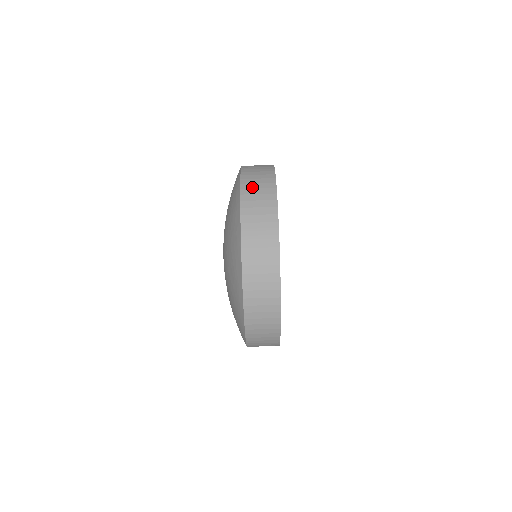
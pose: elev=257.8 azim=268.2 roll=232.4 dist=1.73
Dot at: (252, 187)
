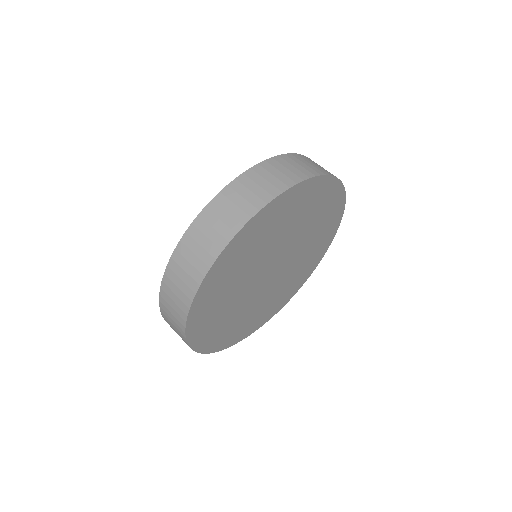
Dot at: occluded
